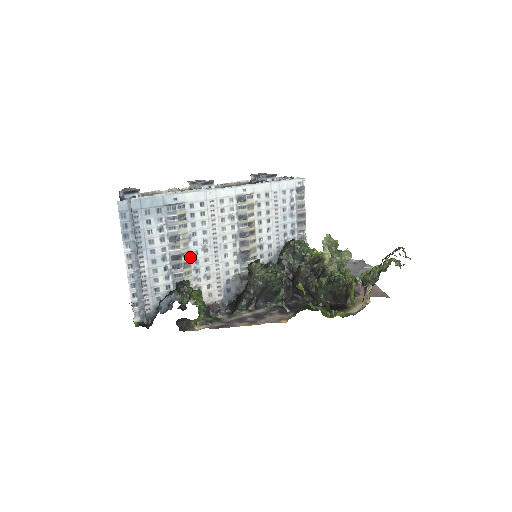
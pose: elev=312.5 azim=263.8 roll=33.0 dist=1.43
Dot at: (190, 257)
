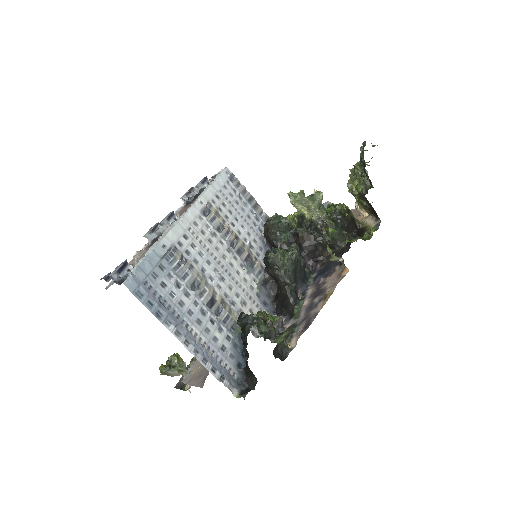
Dot at: (219, 294)
